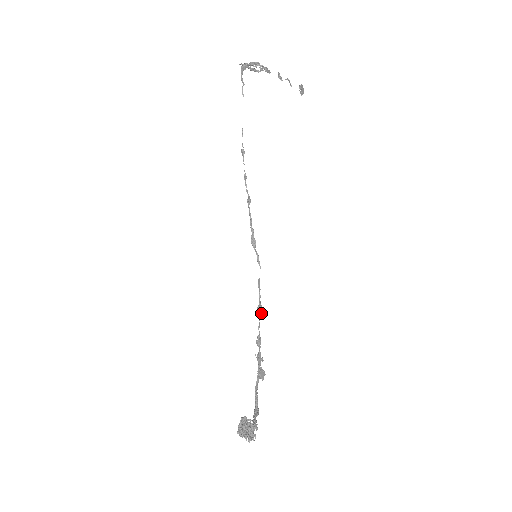
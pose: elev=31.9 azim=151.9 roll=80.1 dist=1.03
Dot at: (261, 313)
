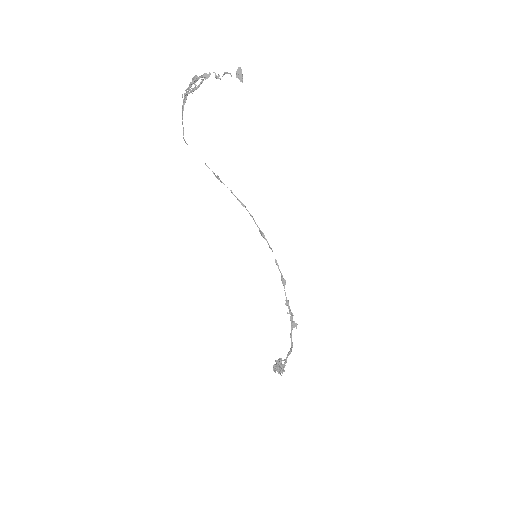
Dot at: (285, 283)
